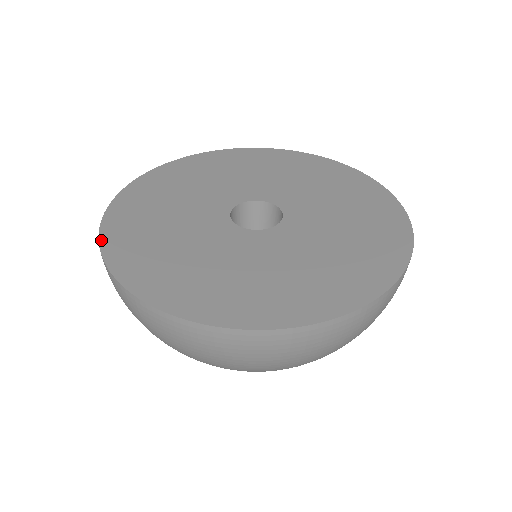
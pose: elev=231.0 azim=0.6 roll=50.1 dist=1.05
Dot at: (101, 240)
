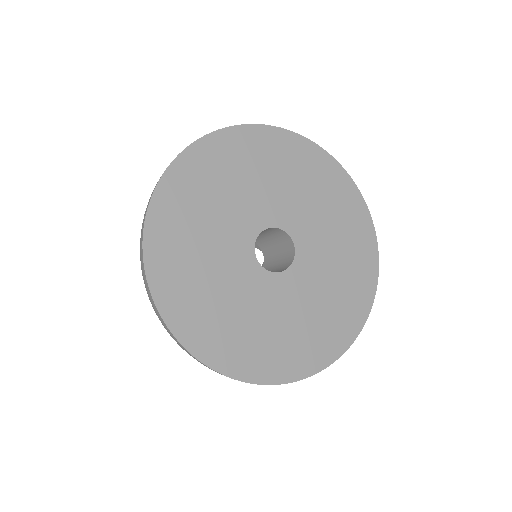
Dot at: (160, 309)
